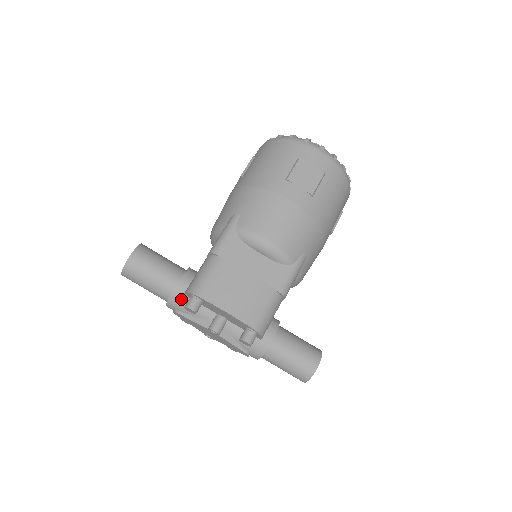
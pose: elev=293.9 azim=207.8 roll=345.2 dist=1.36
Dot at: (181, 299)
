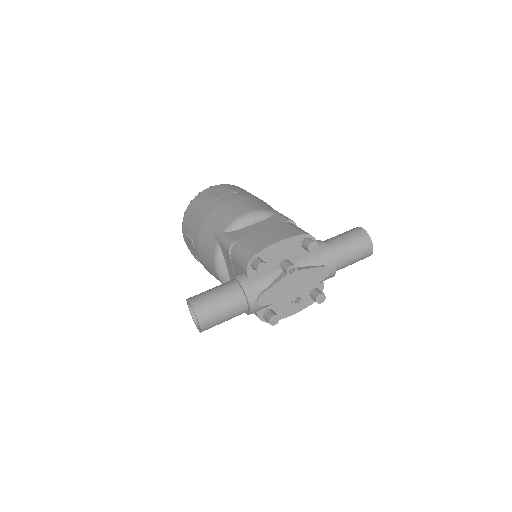
Dot at: (250, 282)
